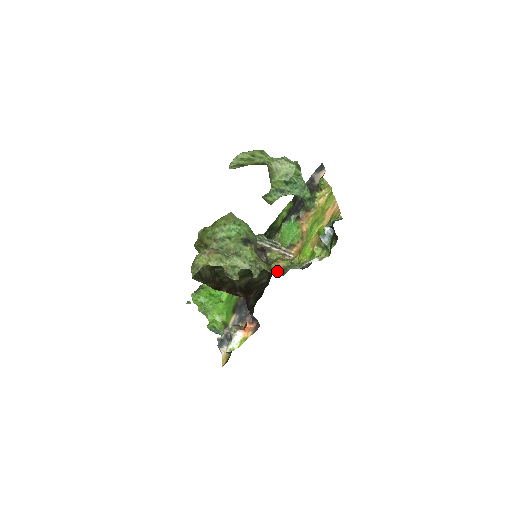
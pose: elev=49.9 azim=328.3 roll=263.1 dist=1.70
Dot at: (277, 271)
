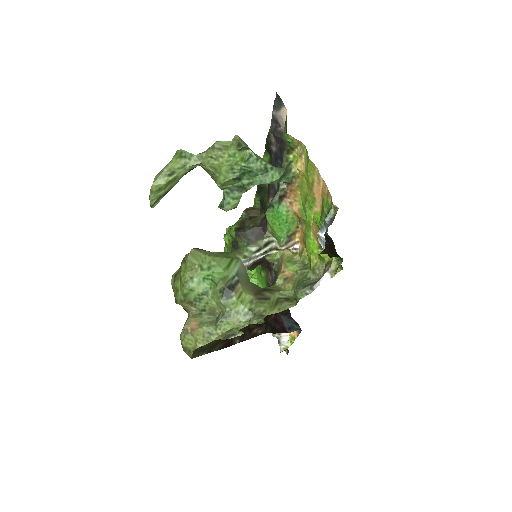
Dot at: (286, 295)
